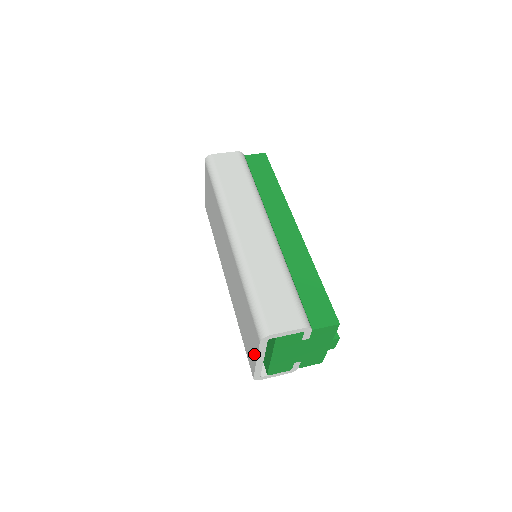
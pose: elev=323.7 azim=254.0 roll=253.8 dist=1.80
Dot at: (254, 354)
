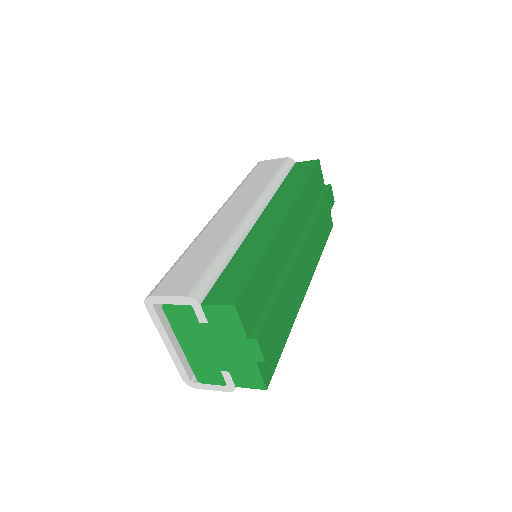
Dot at: occluded
